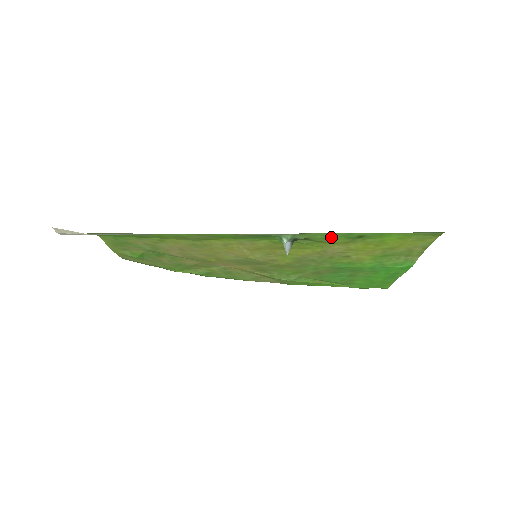
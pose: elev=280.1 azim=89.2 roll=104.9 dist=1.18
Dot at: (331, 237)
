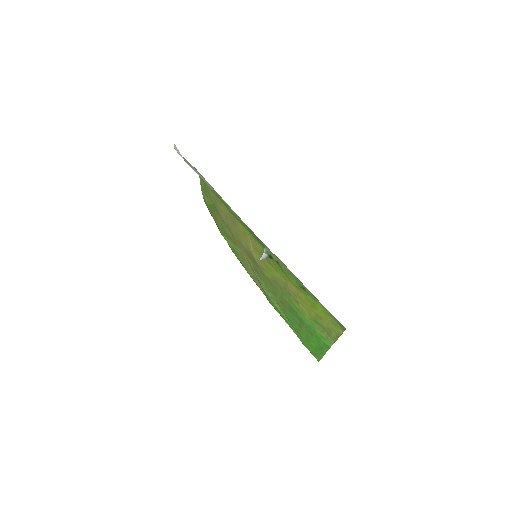
Dot at: (289, 273)
